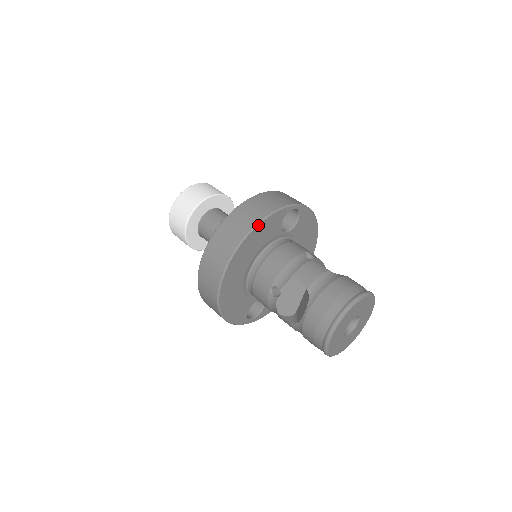
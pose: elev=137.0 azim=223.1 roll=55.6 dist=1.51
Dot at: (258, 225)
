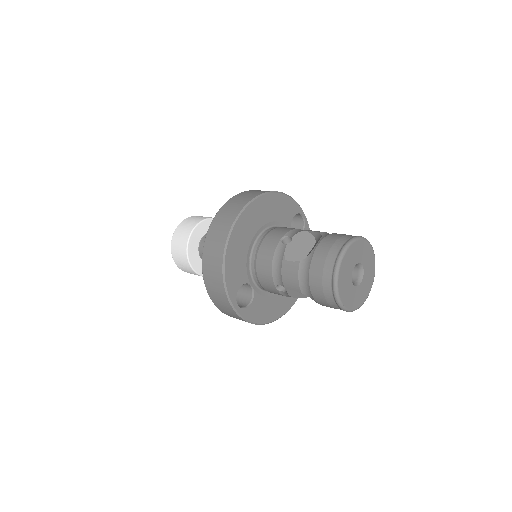
Dot at: (281, 193)
